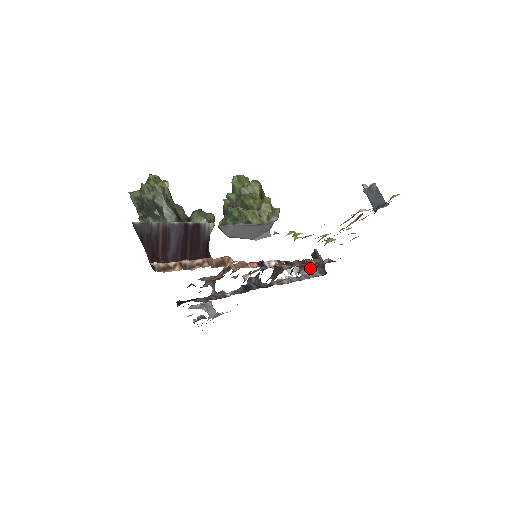
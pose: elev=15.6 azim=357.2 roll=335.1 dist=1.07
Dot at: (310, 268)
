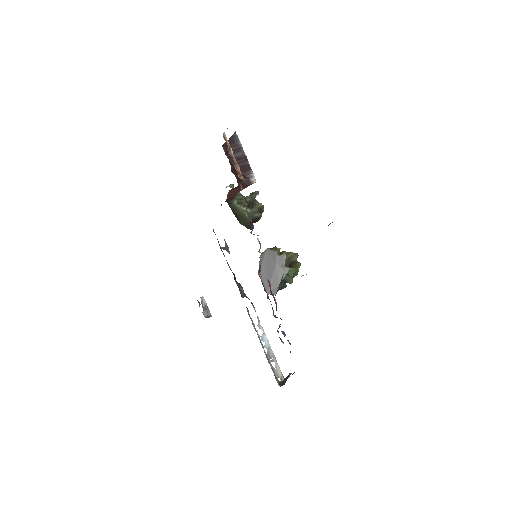
Dot at: (278, 373)
